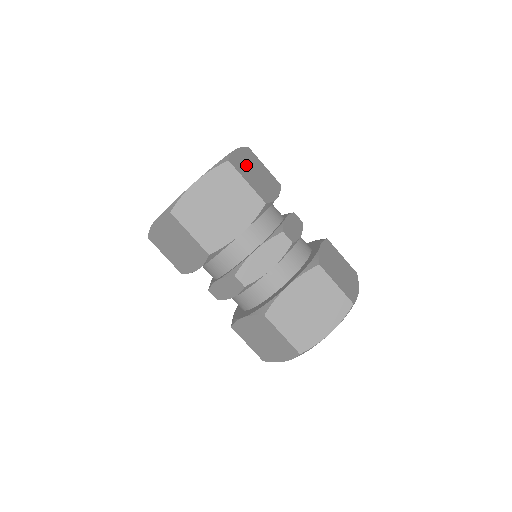
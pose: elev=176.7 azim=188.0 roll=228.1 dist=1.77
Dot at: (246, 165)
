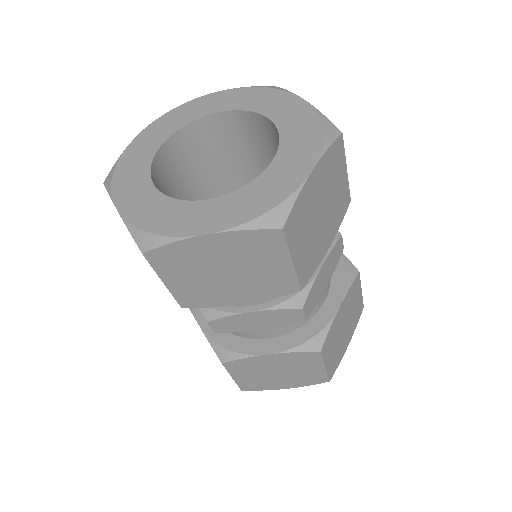
Dot at: (312, 206)
